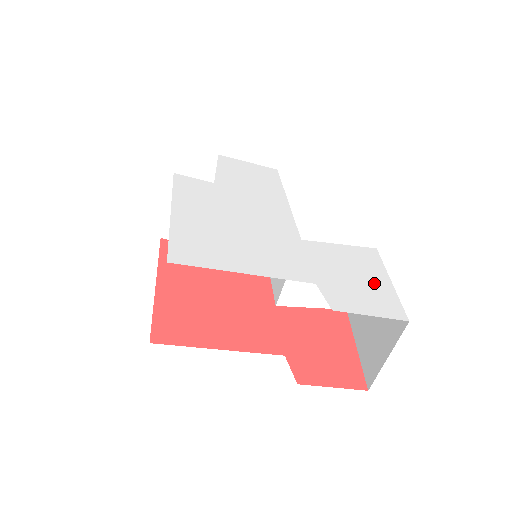
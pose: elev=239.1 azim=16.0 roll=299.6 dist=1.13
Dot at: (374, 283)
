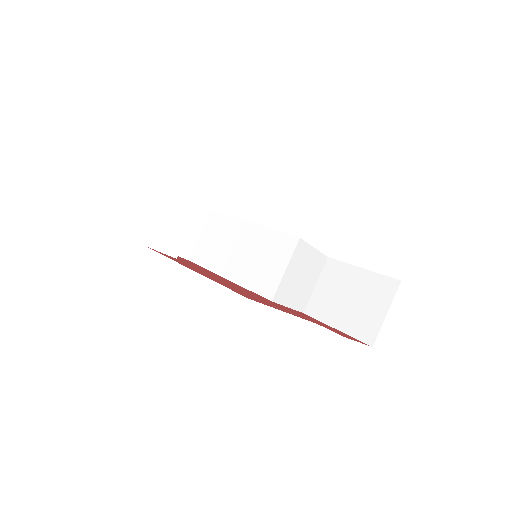
Dot at: occluded
